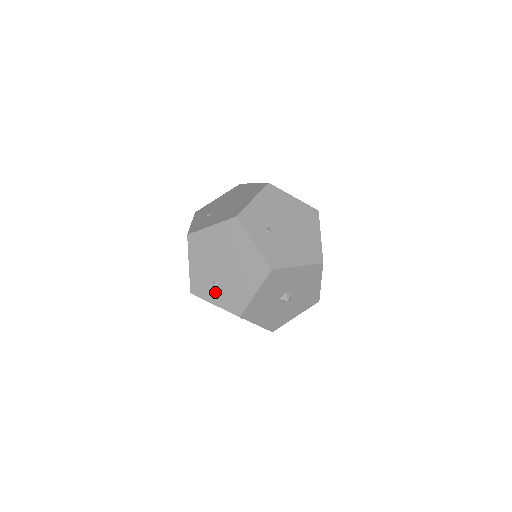
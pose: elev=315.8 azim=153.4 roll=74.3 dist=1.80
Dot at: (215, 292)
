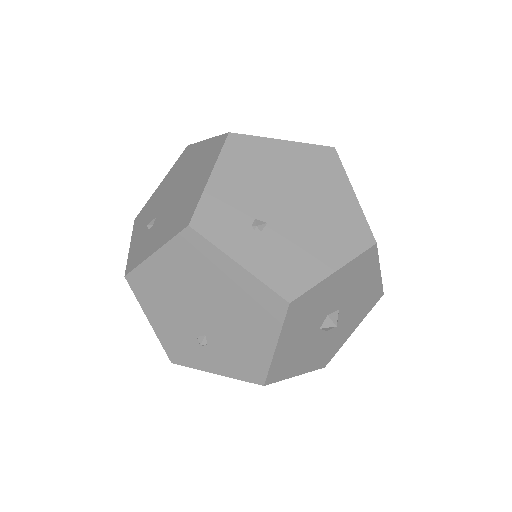
Dot at: (208, 355)
